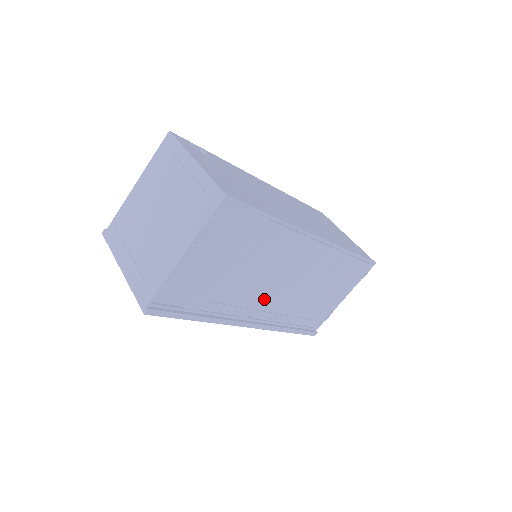
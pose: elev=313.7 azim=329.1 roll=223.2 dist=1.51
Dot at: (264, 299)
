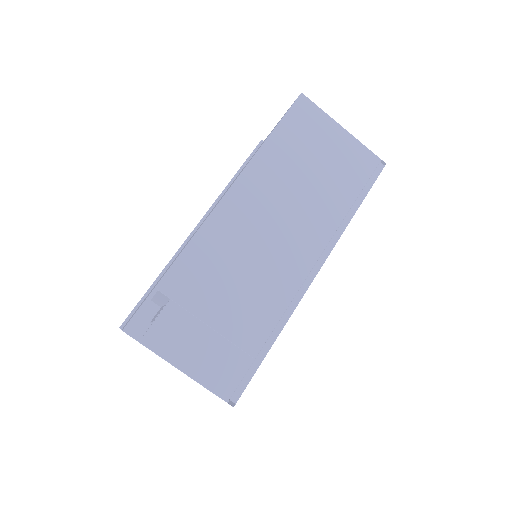
Dot at: occluded
